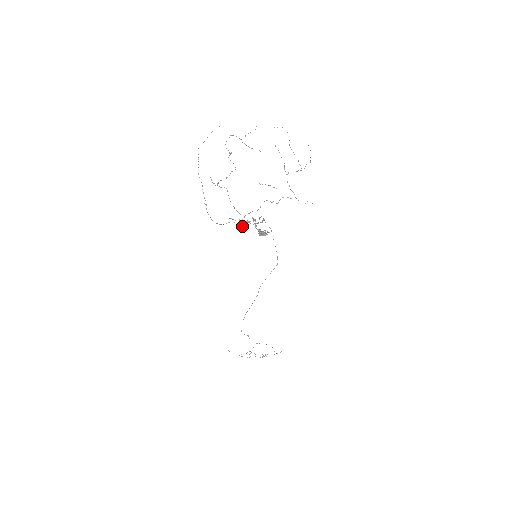
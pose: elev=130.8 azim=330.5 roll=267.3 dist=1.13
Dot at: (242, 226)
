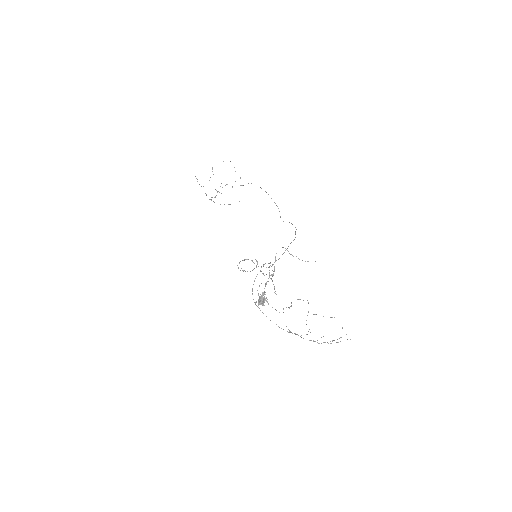
Dot at: (252, 293)
